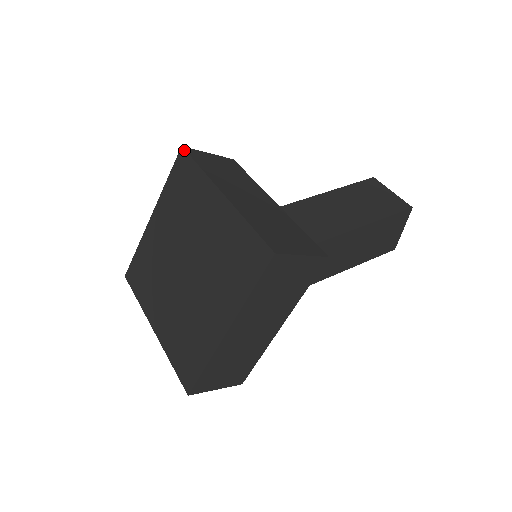
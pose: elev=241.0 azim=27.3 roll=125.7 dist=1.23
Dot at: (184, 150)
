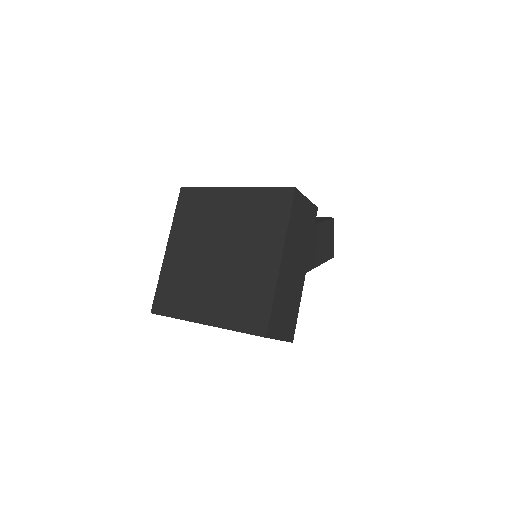
Dot at: (185, 187)
